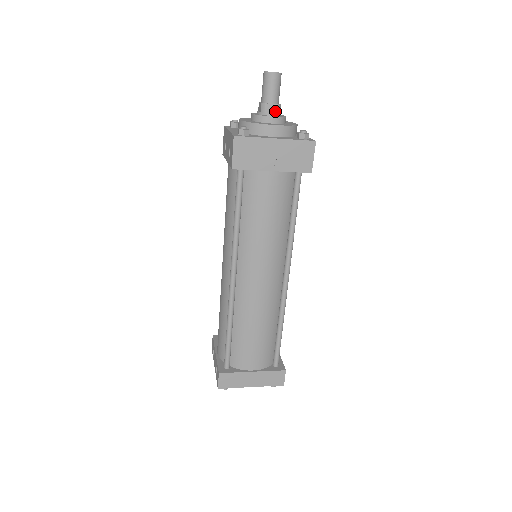
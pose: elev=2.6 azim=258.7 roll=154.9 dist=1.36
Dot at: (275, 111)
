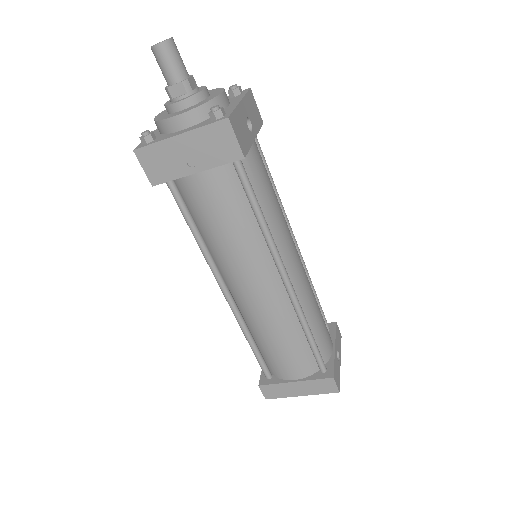
Dot at: (183, 91)
